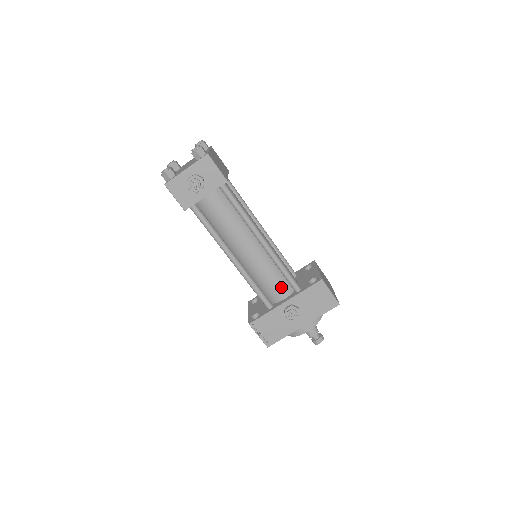
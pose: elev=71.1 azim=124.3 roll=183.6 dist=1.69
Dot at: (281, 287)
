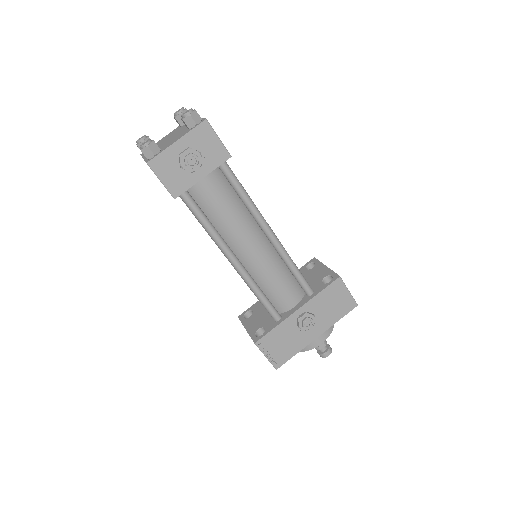
Dot at: (291, 291)
